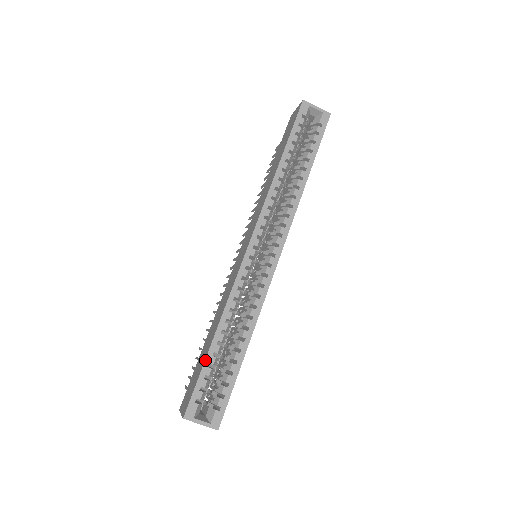
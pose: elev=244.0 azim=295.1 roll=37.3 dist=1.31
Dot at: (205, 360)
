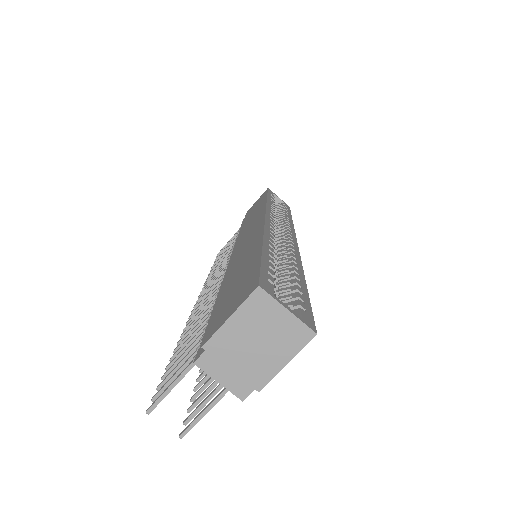
Dot at: (262, 252)
